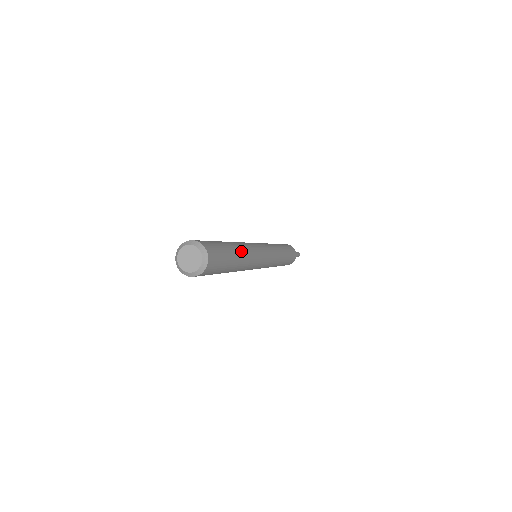
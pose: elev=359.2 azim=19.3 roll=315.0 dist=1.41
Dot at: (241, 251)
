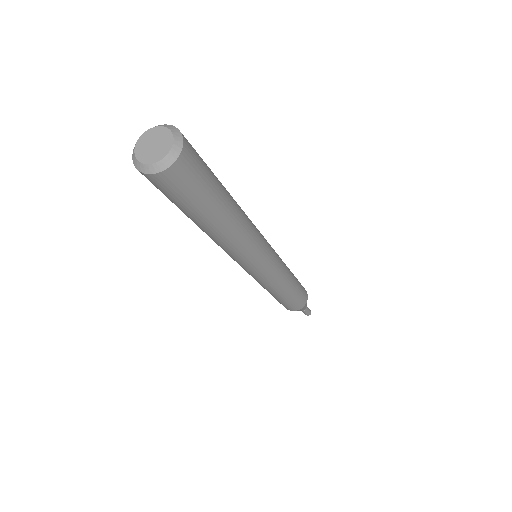
Dot at: (236, 203)
